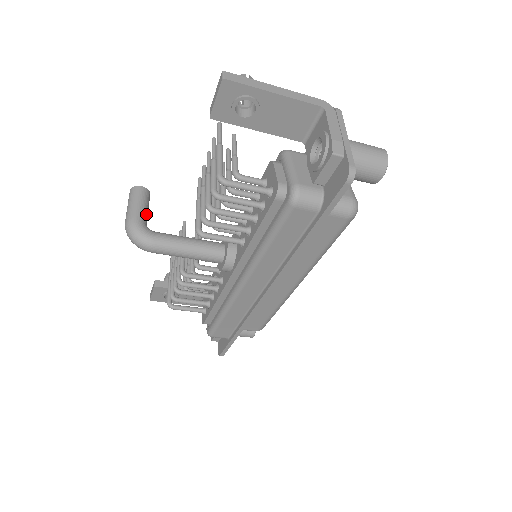
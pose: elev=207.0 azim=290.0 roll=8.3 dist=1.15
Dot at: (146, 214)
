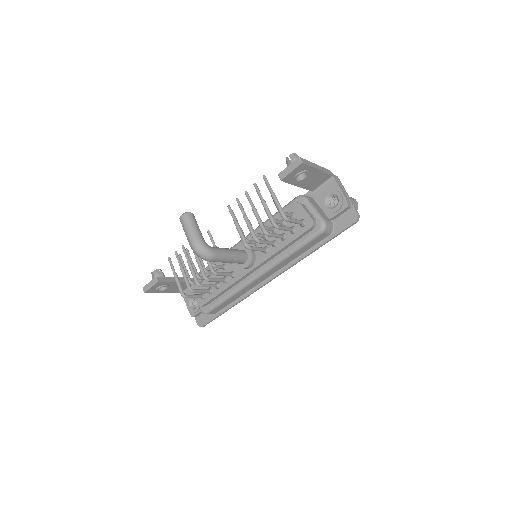
Dot at: (201, 234)
